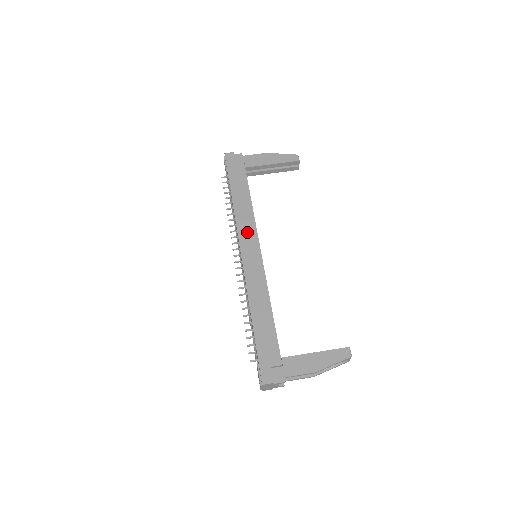
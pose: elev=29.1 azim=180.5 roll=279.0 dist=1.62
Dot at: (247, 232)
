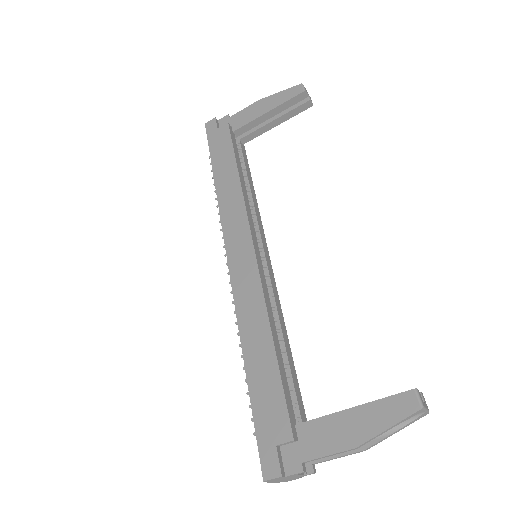
Dot at: (234, 224)
